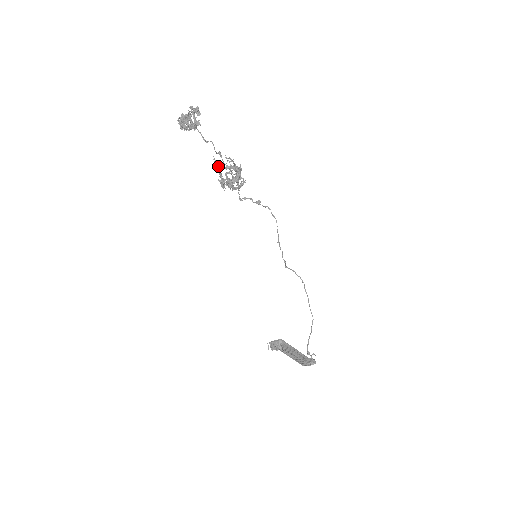
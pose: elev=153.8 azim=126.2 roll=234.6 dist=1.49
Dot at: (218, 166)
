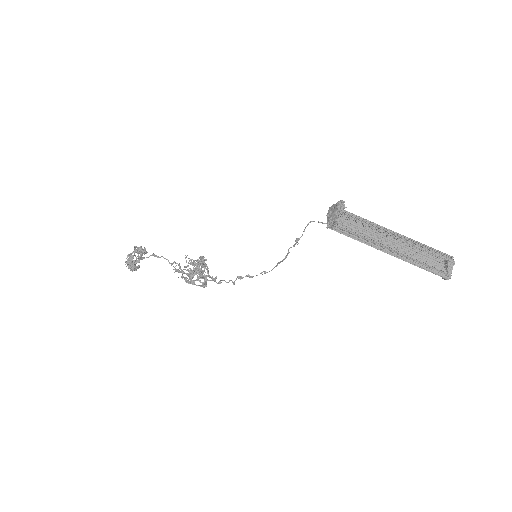
Dot at: occluded
